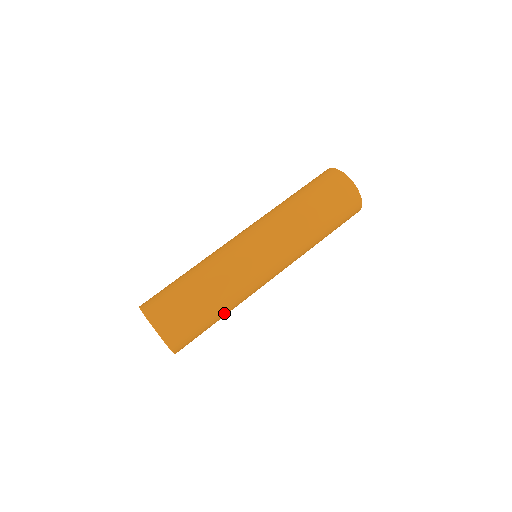
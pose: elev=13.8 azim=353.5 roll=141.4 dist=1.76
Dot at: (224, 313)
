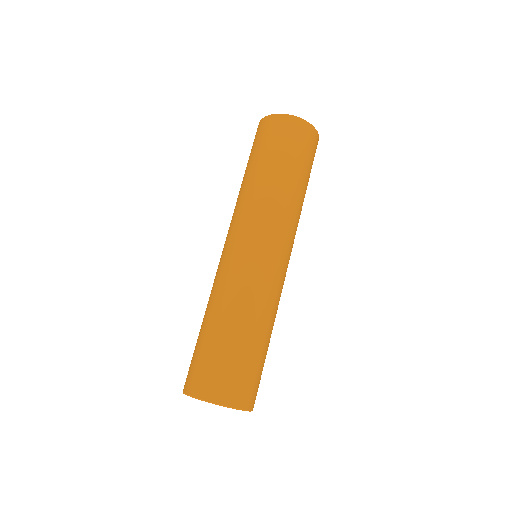
Dot at: (264, 332)
